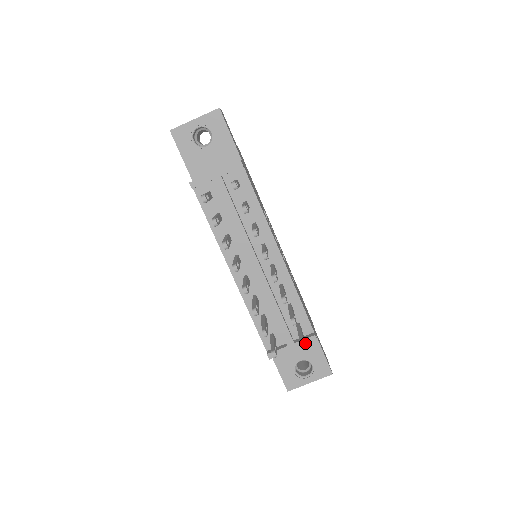
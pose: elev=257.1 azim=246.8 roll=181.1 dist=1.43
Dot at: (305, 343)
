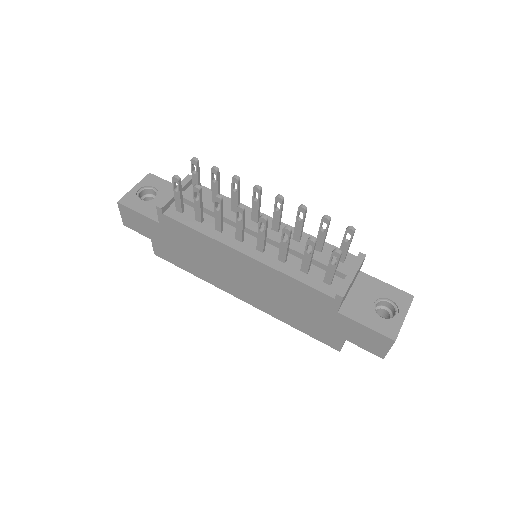
Dot at: (353, 233)
